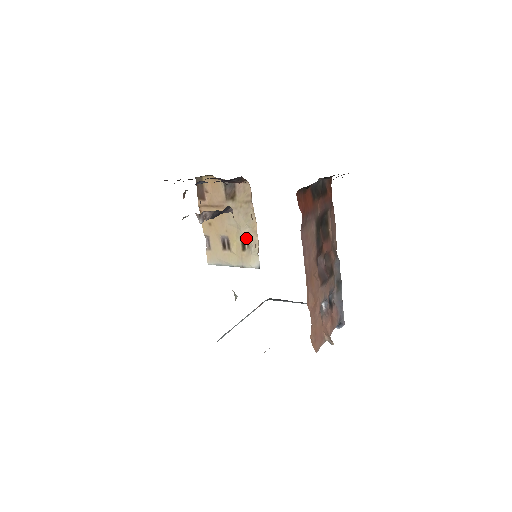
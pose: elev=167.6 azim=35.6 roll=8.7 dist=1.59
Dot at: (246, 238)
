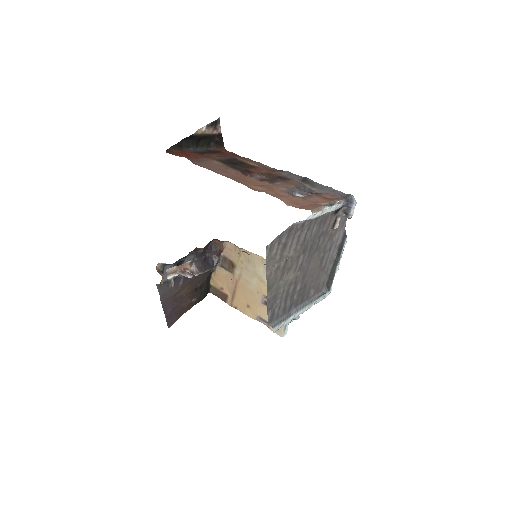
Dot at: occluded
